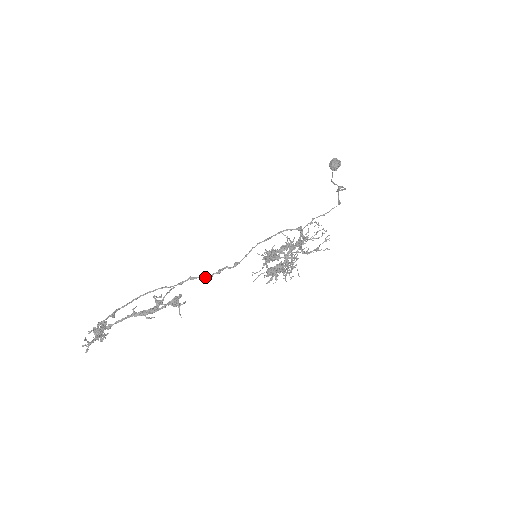
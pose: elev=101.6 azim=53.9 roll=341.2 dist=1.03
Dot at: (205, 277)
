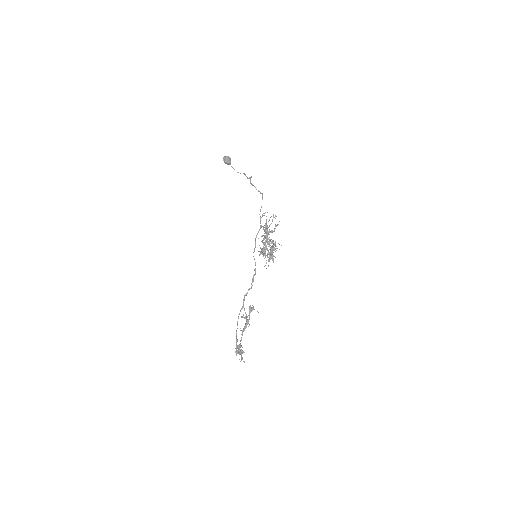
Dot at: (250, 288)
